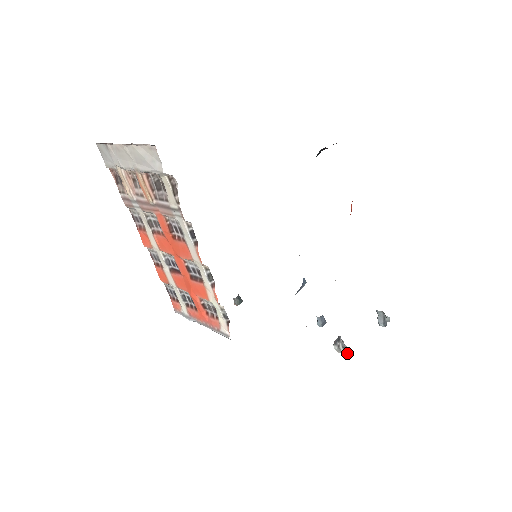
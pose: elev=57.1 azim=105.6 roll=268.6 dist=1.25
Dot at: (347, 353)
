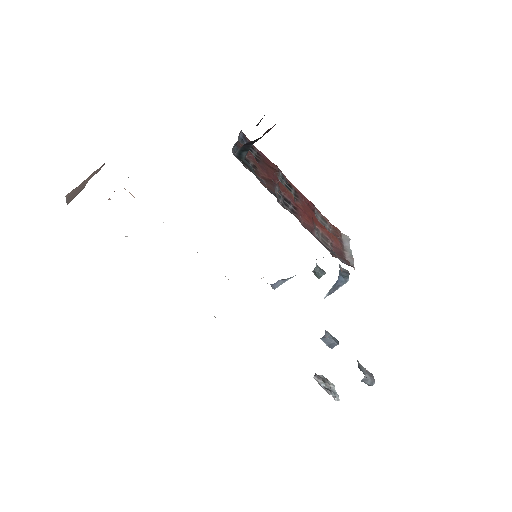
Dot at: (333, 395)
